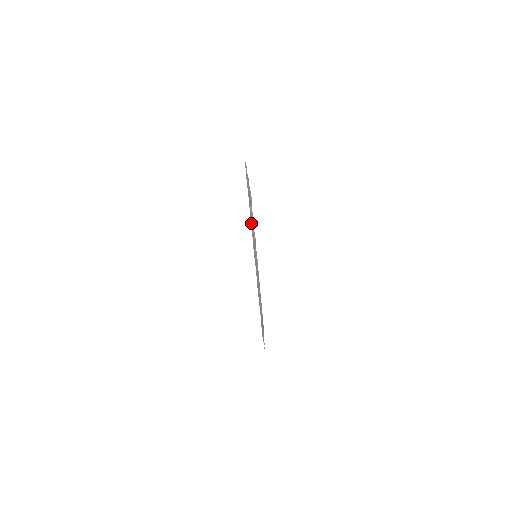
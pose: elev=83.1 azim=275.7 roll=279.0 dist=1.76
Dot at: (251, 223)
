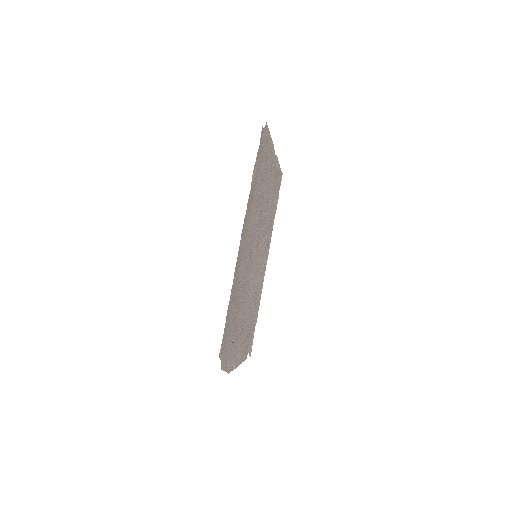
Dot at: (274, 178)
